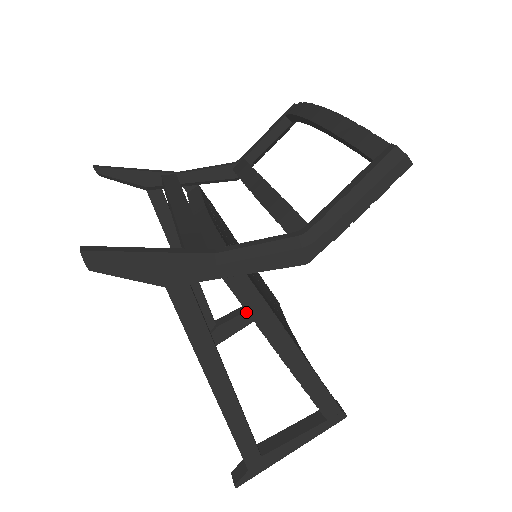
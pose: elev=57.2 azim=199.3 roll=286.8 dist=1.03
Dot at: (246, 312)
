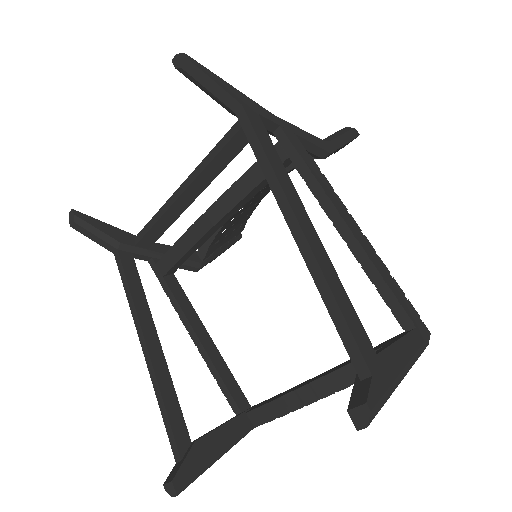
Dot at: (228, 423)
